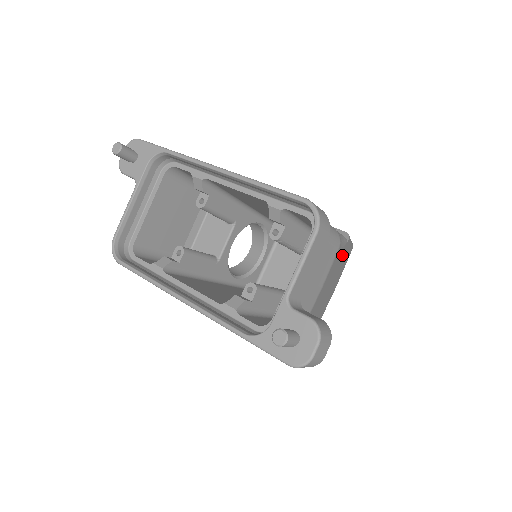
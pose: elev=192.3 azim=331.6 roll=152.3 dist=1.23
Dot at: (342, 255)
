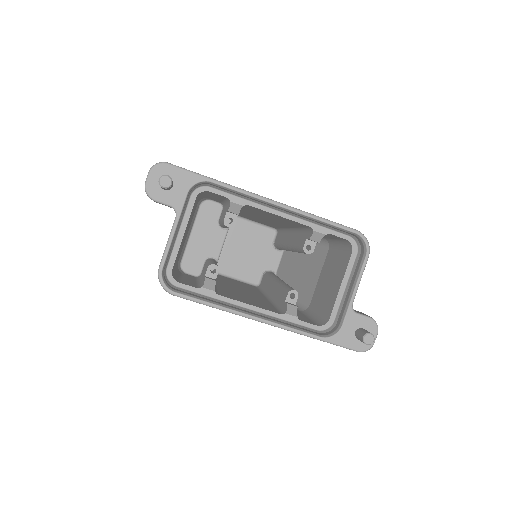
Dot at: occluded
